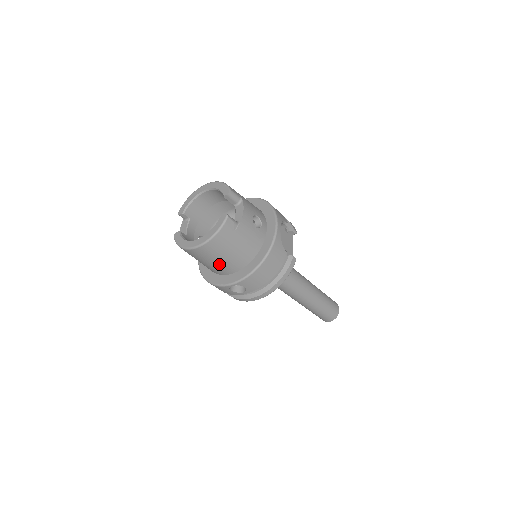
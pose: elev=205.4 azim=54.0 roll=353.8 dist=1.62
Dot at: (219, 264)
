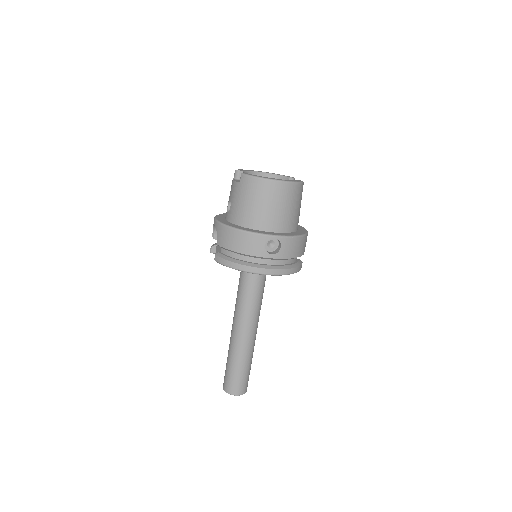
Dot at: (275, 213)
